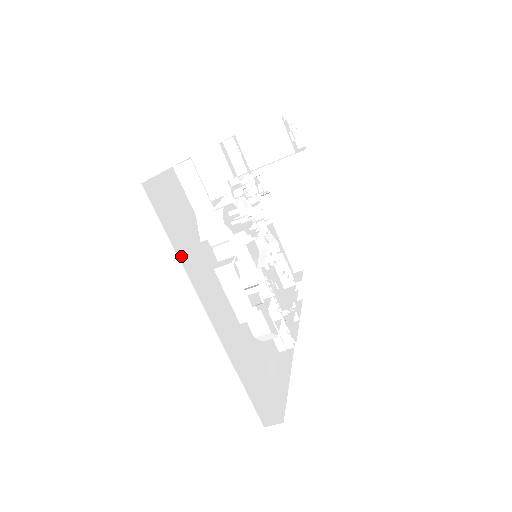
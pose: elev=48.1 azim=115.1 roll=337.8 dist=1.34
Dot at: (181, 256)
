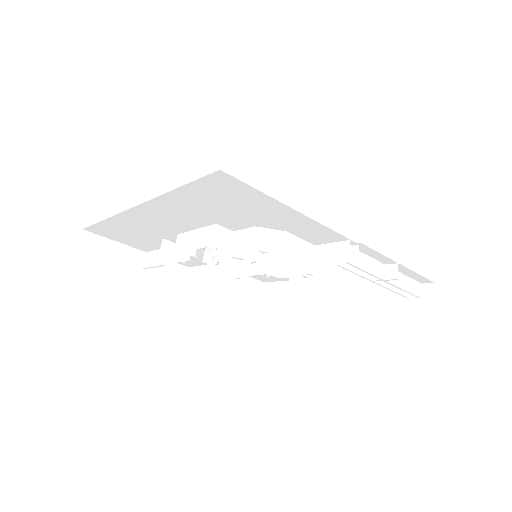
Dot at: occluded
